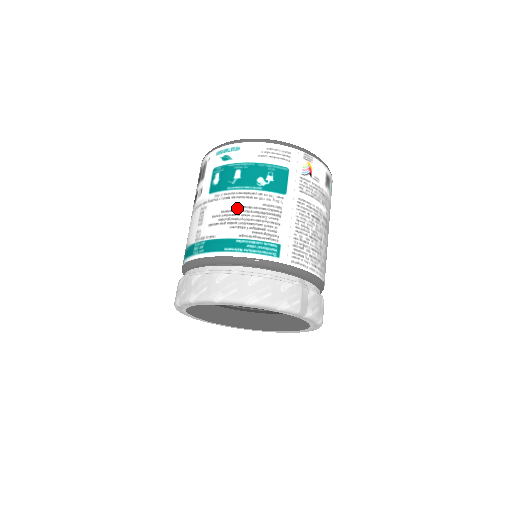
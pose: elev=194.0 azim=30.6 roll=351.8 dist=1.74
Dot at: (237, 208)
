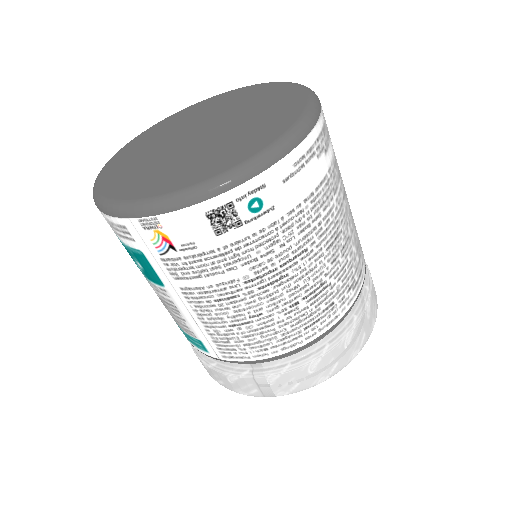
Dot at: occluded
